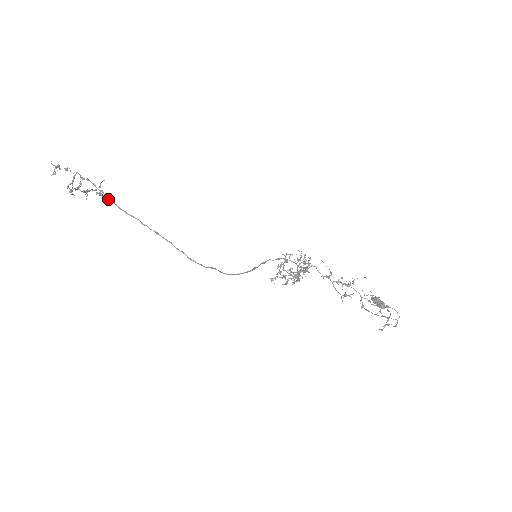
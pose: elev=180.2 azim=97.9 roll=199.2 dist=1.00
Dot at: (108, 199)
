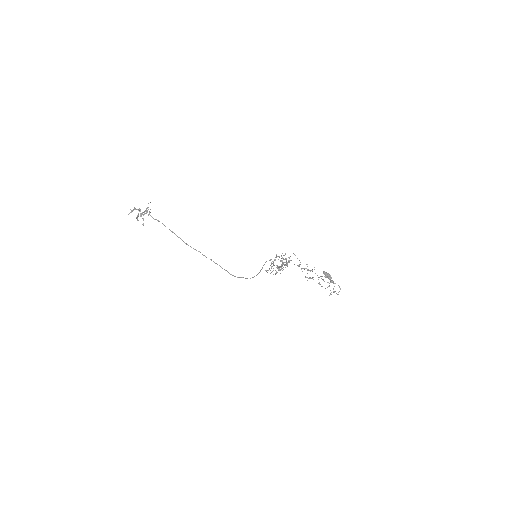
Dot at: (149, 213)
